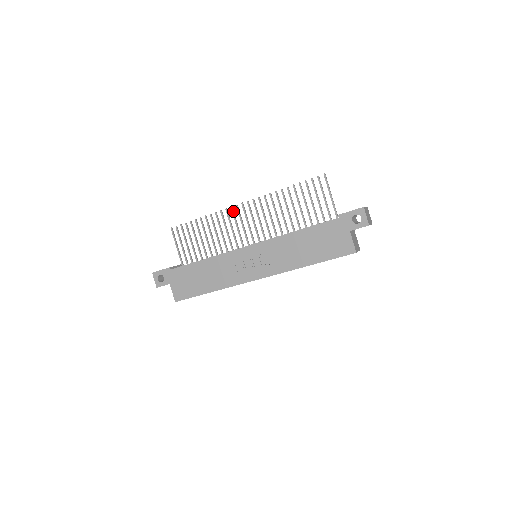
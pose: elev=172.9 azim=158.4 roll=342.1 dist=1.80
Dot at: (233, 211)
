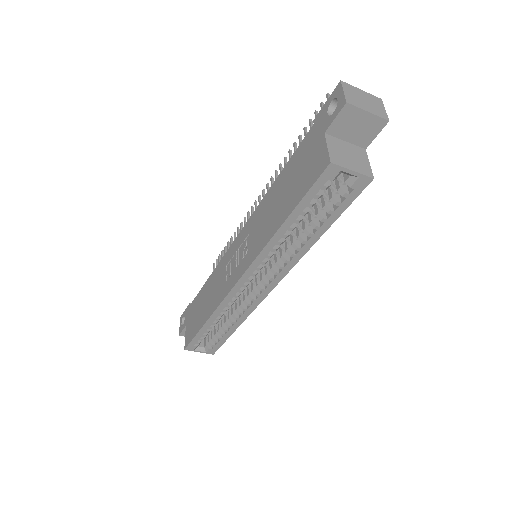
Dot at: (252, 211)
